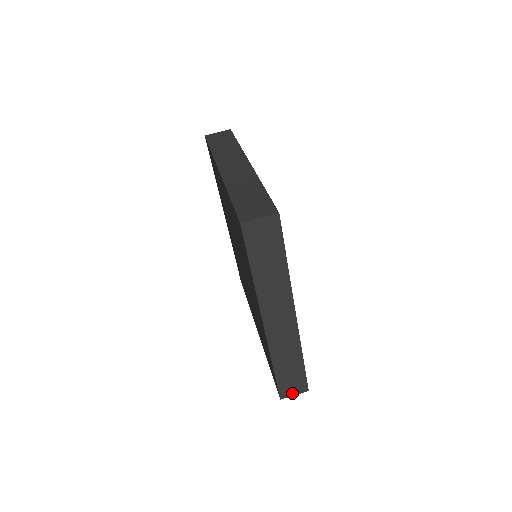
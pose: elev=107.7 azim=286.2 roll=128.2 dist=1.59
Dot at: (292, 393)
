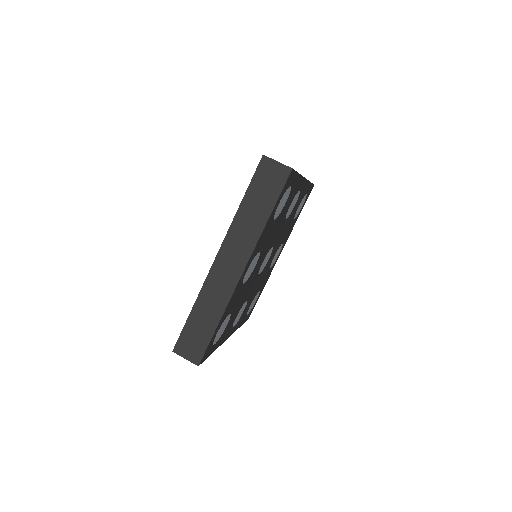
Dot at: (185, 354)
